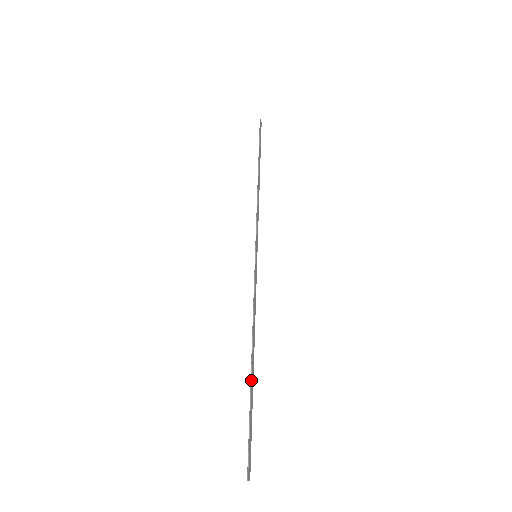
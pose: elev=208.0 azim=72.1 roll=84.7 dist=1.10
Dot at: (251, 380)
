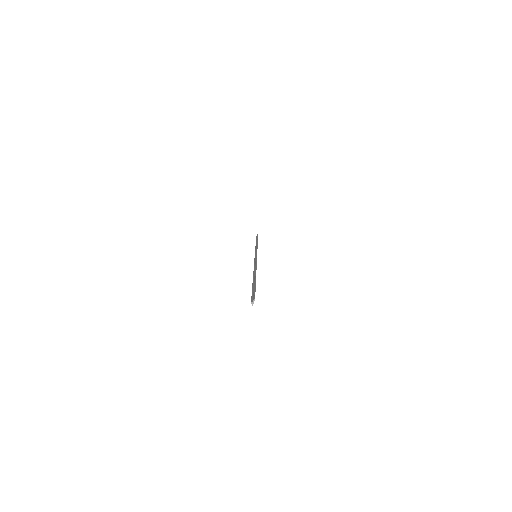
Dot at: occluded
